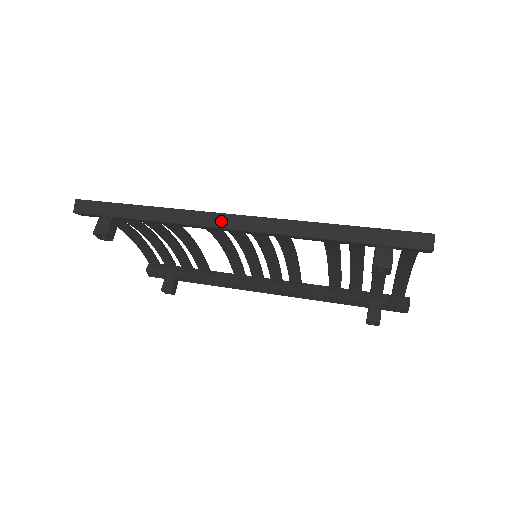
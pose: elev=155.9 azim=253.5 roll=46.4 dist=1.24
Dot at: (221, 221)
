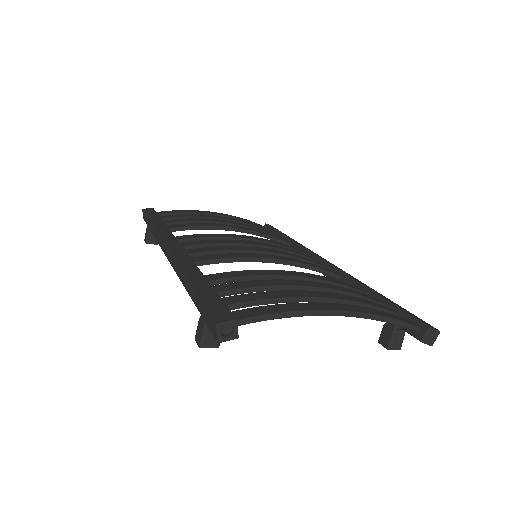
Dot at: (164, 250)
